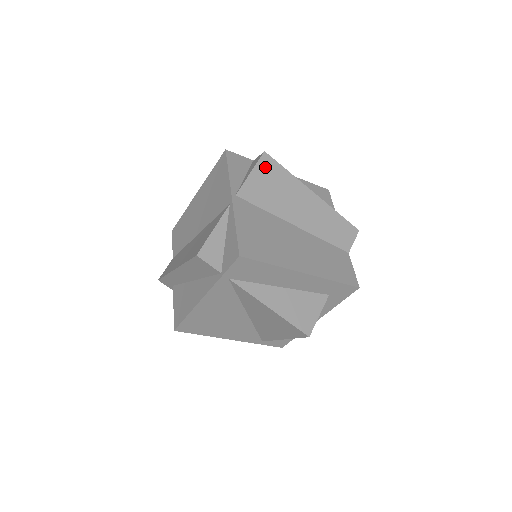
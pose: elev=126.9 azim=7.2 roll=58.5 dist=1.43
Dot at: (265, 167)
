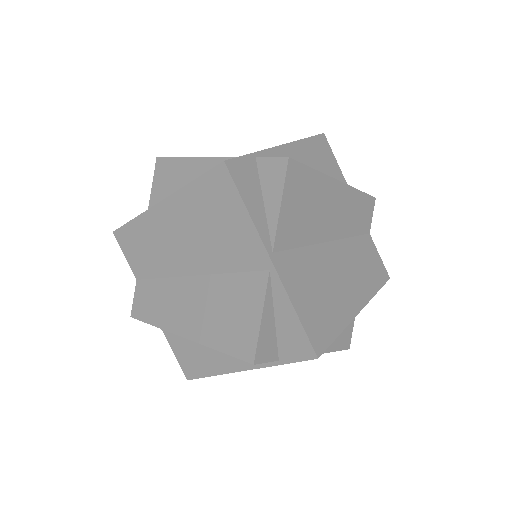
Dot at: (293, 183)
